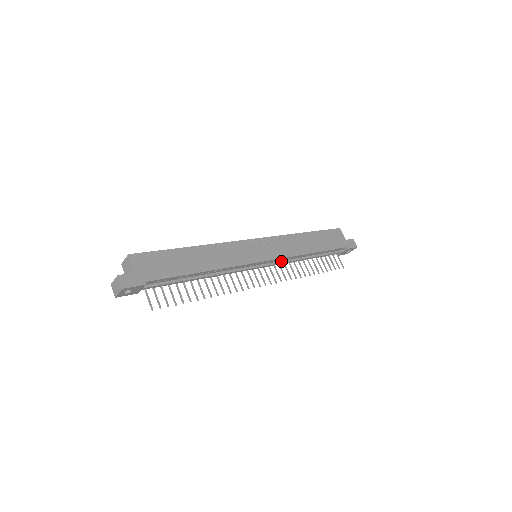
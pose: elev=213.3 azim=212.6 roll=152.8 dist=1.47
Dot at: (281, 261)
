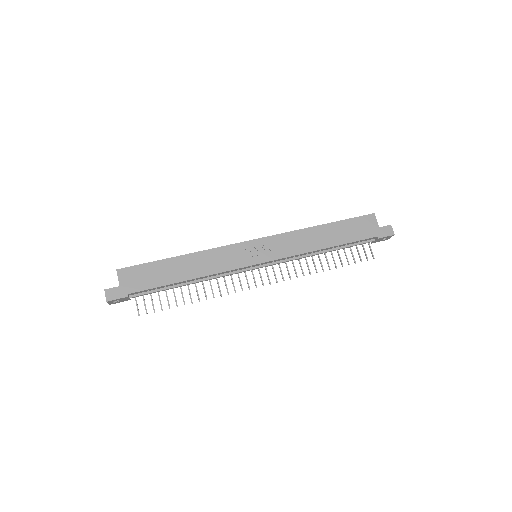
Dot at: (285, 259)
